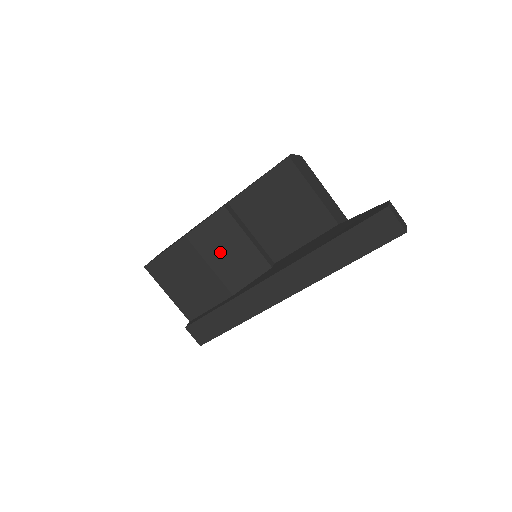
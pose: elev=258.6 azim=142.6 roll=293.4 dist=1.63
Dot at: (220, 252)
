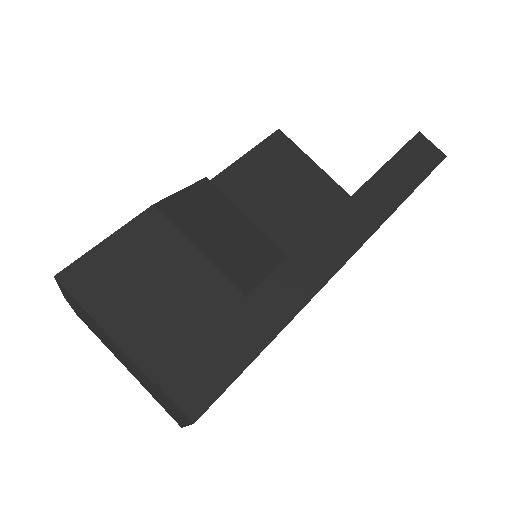
Dot at: (212, 232)
